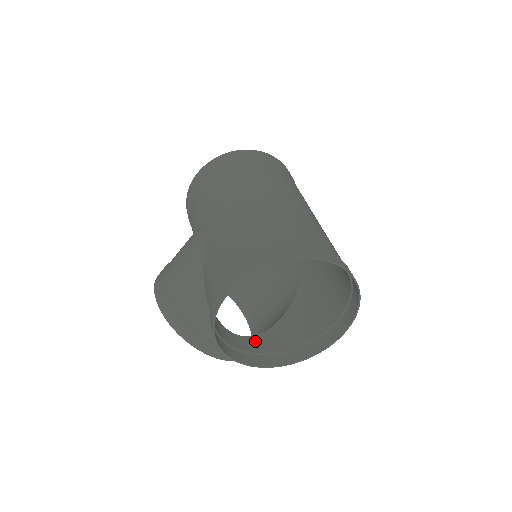
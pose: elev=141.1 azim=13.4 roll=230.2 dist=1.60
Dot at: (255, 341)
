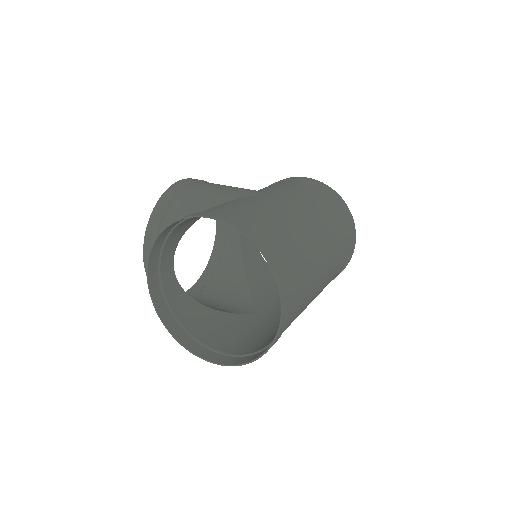
Dot at: (175, 286)
